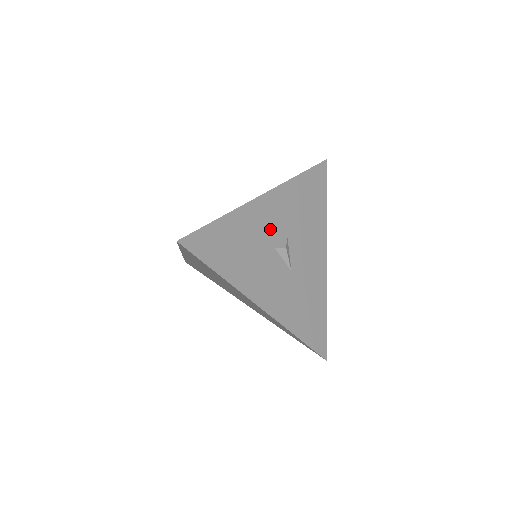
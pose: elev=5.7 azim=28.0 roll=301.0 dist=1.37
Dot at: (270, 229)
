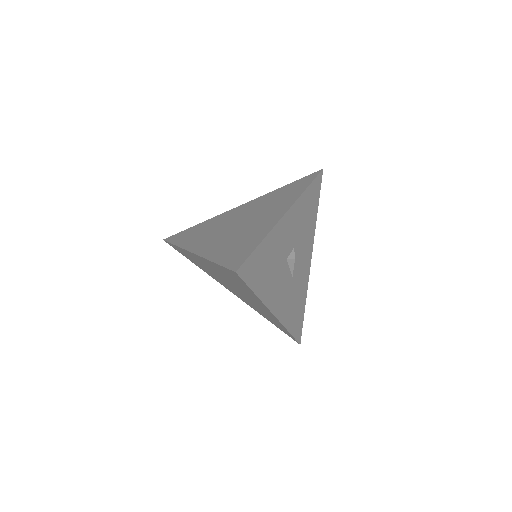
Dot at: (286, 243)
